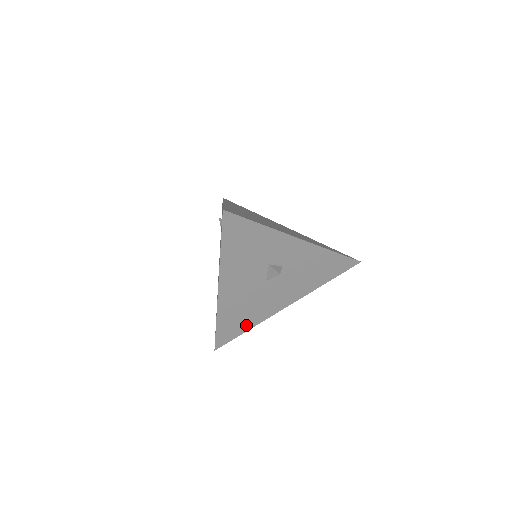
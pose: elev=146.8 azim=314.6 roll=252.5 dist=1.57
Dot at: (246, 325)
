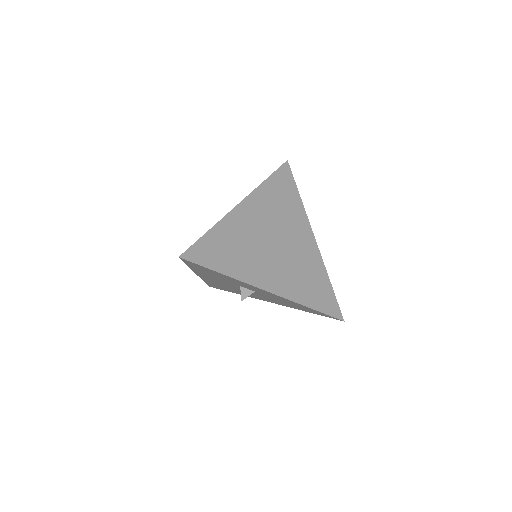
Dot at: (232, 291)
